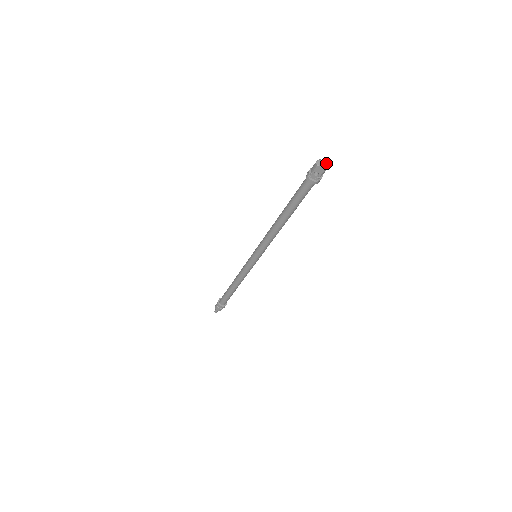
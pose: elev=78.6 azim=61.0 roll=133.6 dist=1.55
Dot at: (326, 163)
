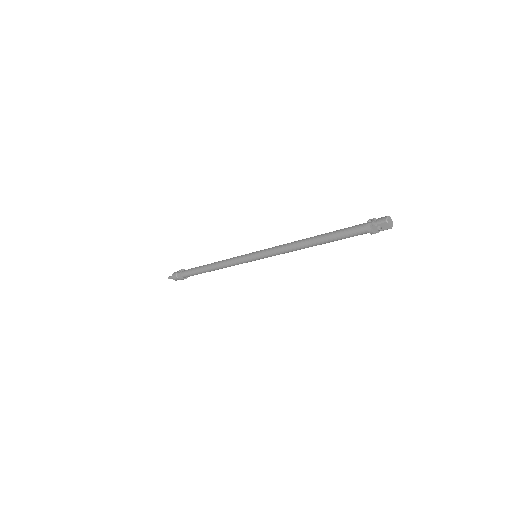
Dot at: occluded
